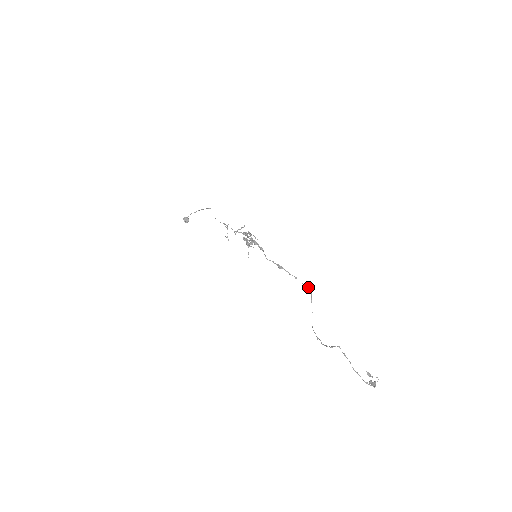
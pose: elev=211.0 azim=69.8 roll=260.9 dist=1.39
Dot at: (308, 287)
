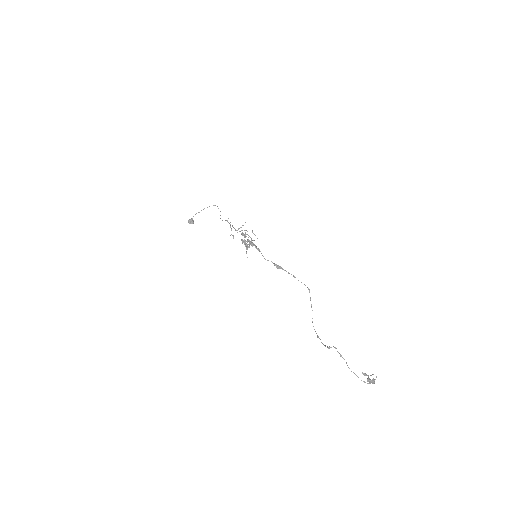
Dot at: occluded
